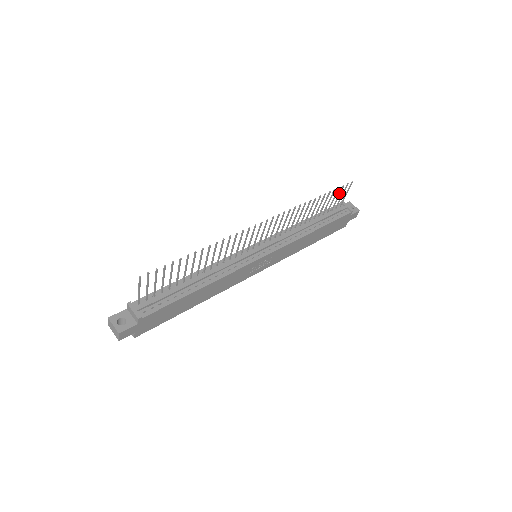
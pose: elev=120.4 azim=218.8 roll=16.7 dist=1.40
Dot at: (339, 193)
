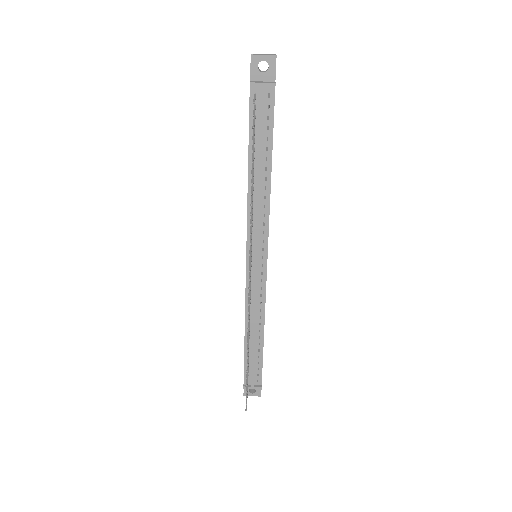
Dot at: occluded
